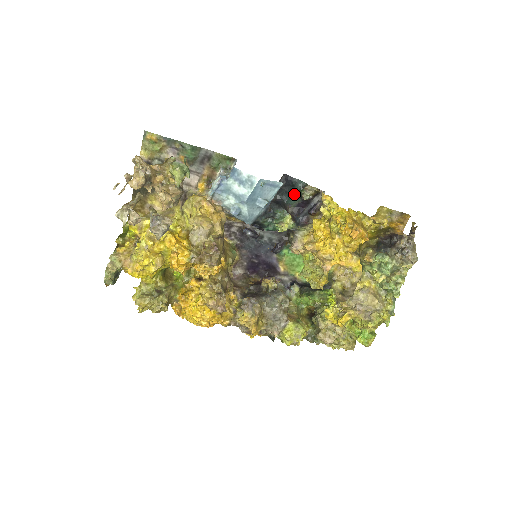
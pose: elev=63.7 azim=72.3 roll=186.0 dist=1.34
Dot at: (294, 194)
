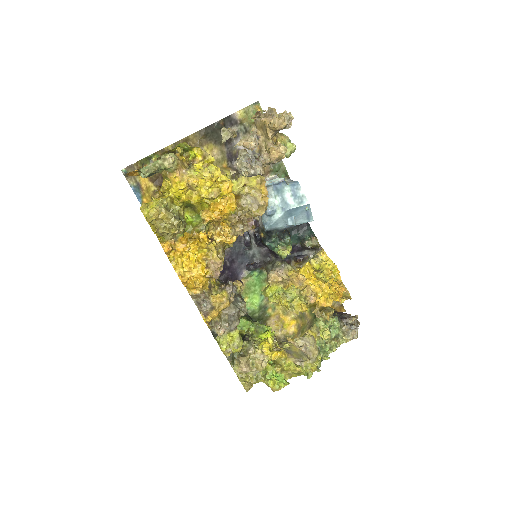
Dot at: (300, 236)
